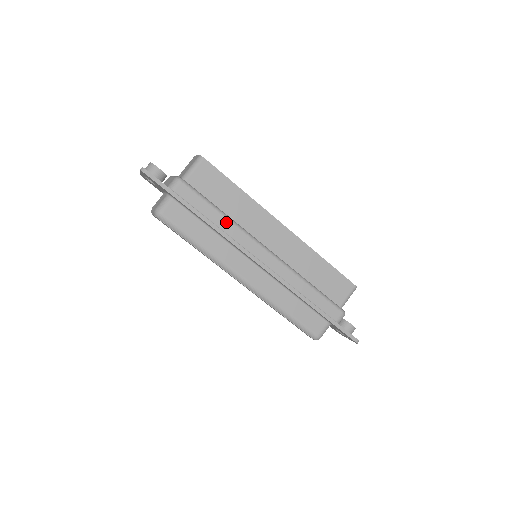
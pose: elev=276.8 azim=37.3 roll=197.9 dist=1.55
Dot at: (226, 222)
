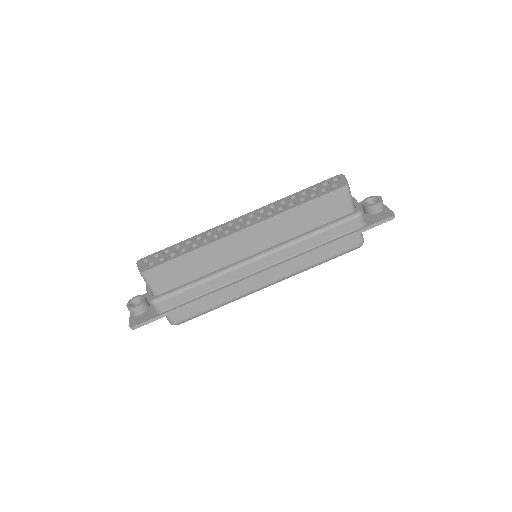
Dot at: (212, 282)
